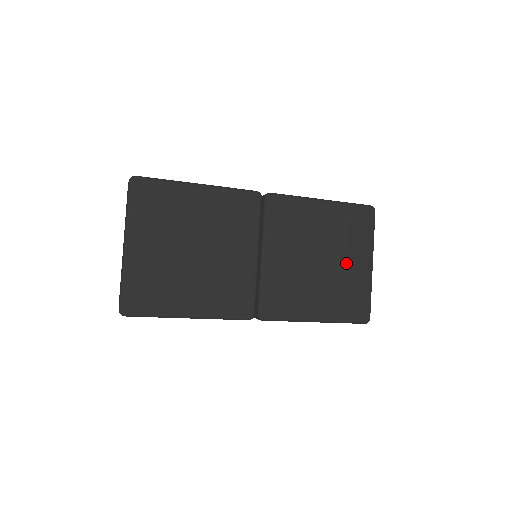
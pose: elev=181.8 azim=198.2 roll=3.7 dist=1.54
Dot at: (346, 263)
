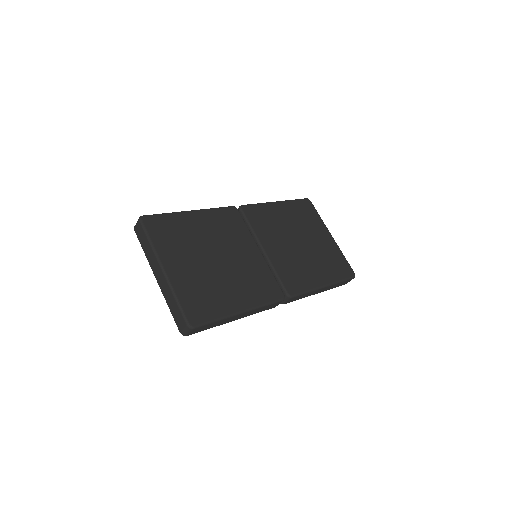
Dot at: (317, 239)
